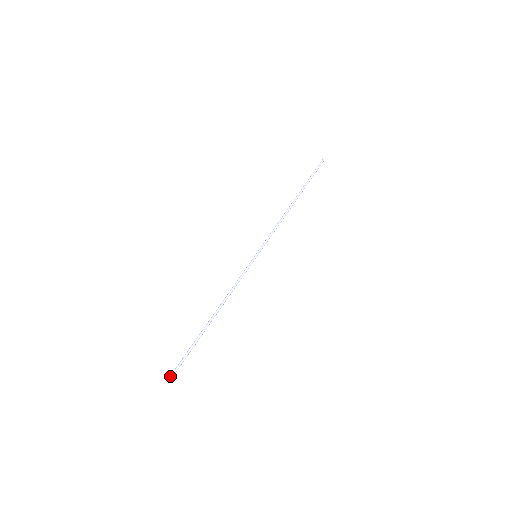
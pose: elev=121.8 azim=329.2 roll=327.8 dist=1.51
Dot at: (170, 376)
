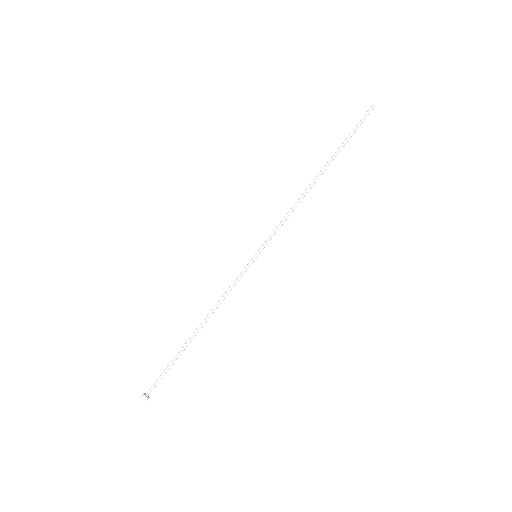
Dot at: (144, 399)
